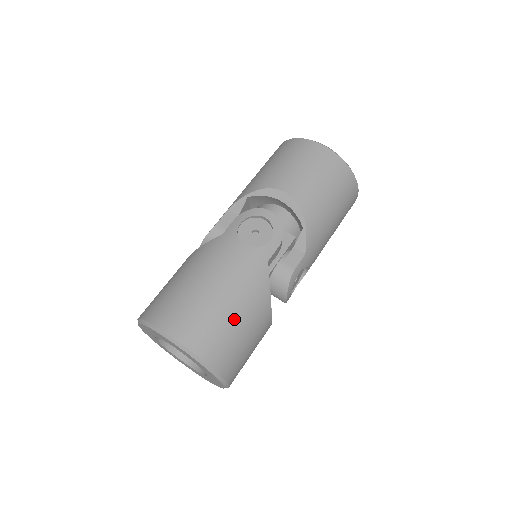
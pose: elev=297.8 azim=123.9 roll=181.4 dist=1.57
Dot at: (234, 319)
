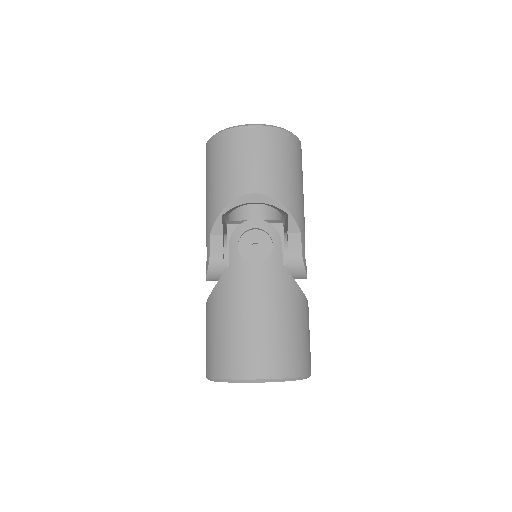
Dot at: (290, 329)
